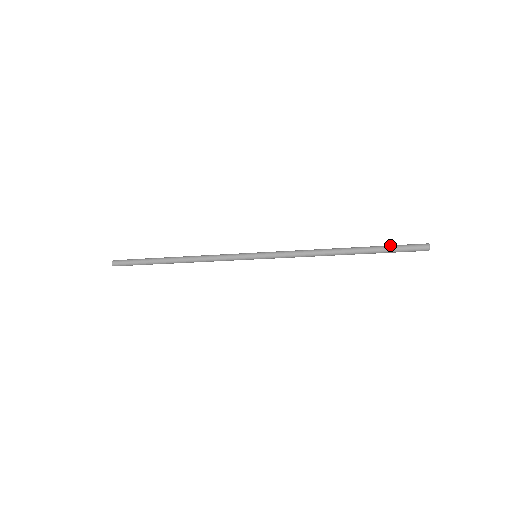
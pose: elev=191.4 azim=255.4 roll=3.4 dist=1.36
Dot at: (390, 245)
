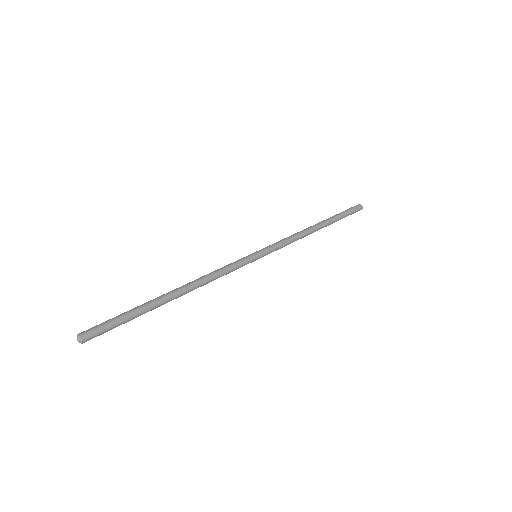
Dot at: (345, 214)
